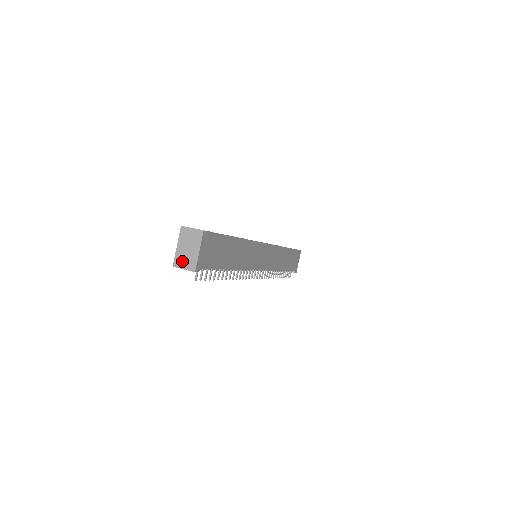
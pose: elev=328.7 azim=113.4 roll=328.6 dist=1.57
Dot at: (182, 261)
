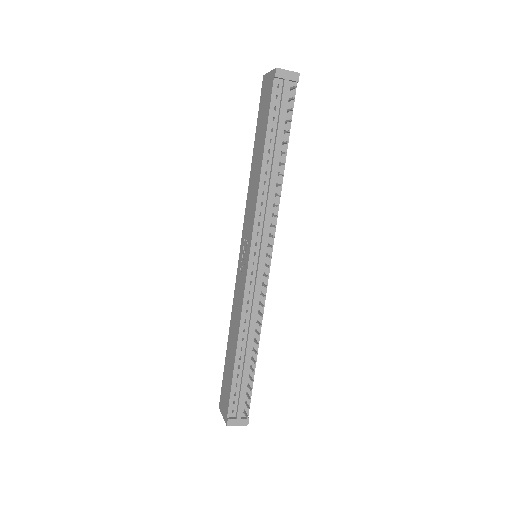
Dot at: (282, 71)
